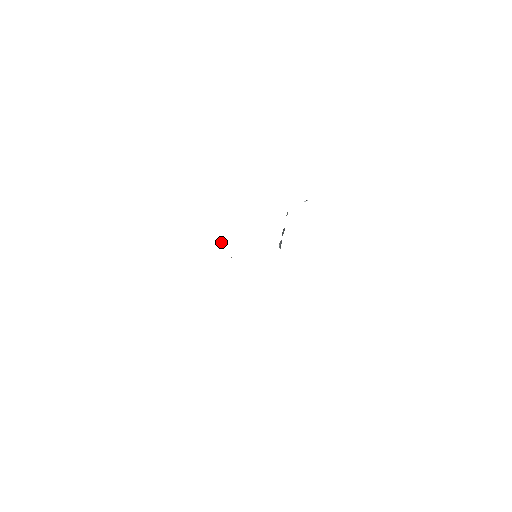
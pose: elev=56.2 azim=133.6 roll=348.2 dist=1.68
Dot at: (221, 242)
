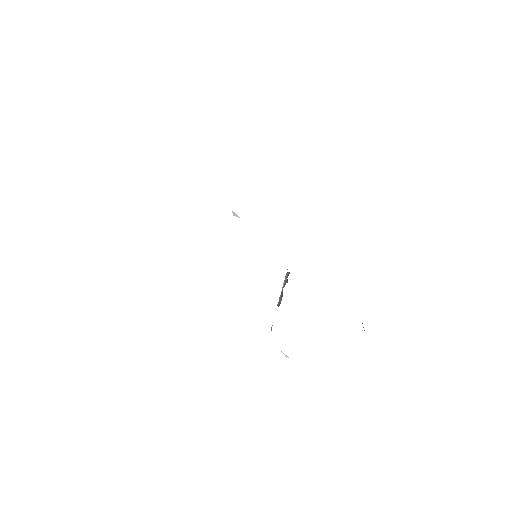
Dot at: (235, 214)
